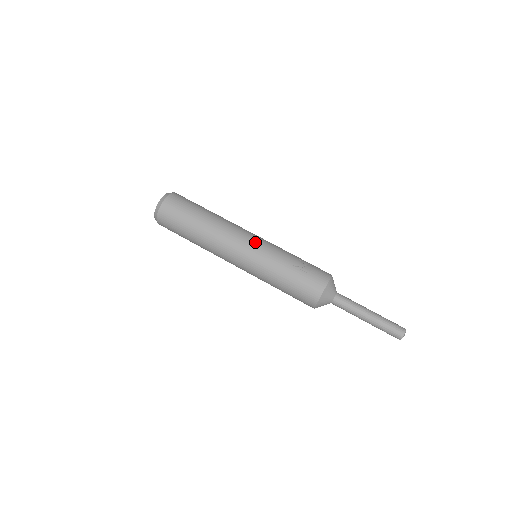
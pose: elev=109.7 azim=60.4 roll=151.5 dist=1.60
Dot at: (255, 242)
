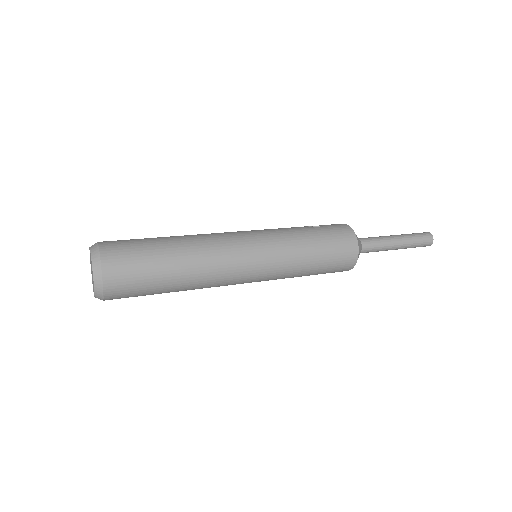
Dot at: occluded
